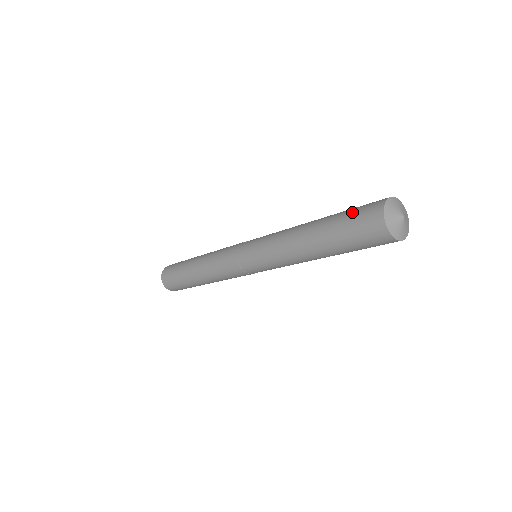
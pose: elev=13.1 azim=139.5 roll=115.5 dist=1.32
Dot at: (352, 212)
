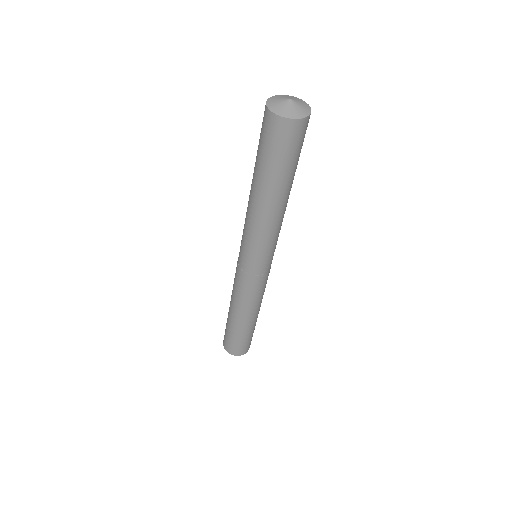
Dot at: (260, 136)
